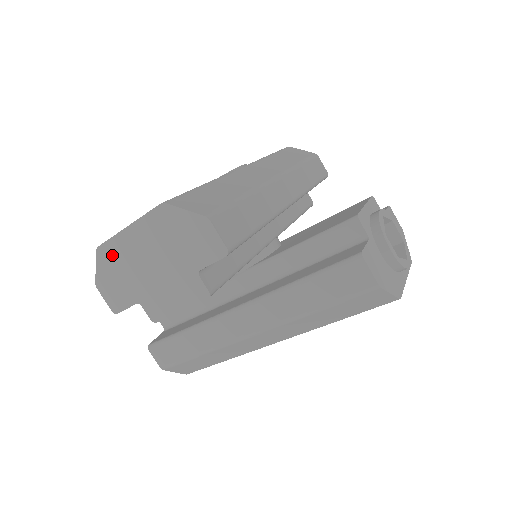
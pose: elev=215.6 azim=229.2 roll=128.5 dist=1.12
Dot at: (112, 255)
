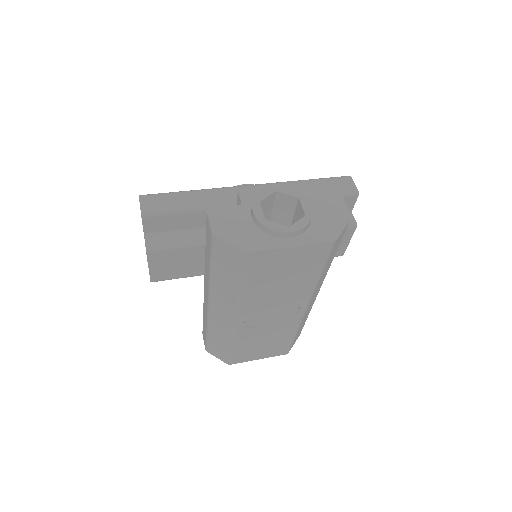
Dot at: occluded
